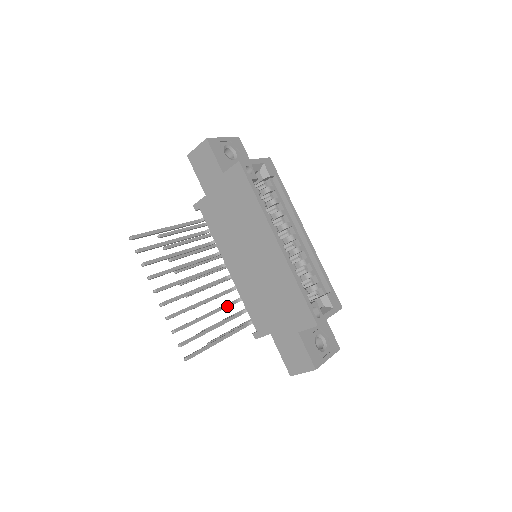
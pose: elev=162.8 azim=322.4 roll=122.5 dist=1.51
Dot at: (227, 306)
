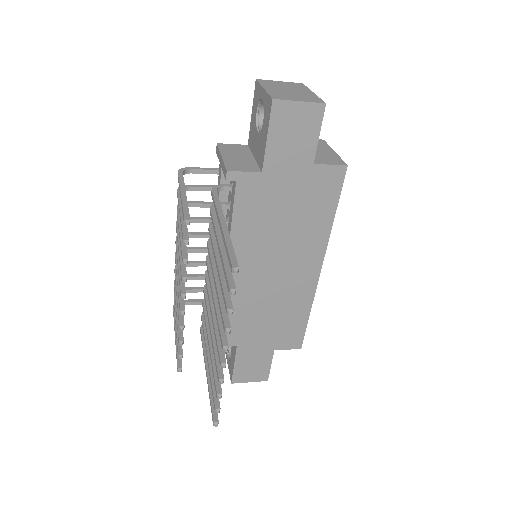
Dot at: occluded
